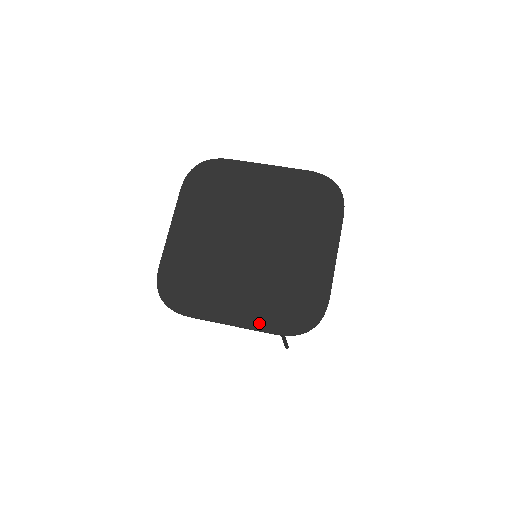
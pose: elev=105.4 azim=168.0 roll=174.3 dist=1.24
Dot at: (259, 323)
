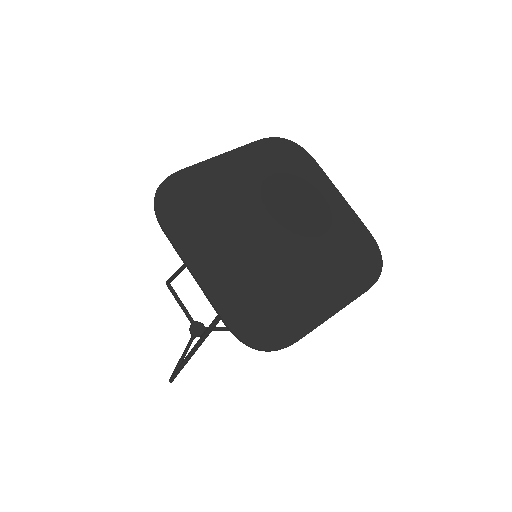
Dot at: (219, 297)
